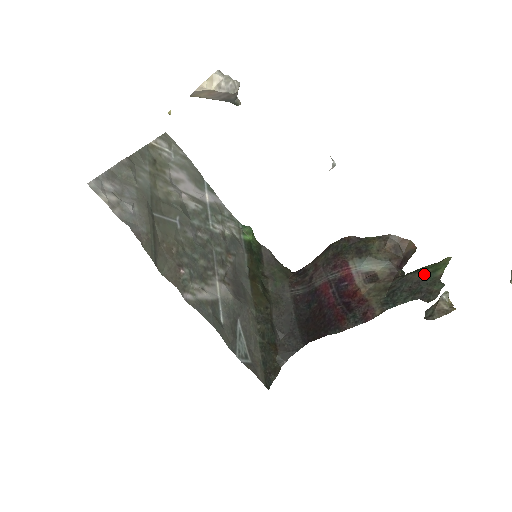
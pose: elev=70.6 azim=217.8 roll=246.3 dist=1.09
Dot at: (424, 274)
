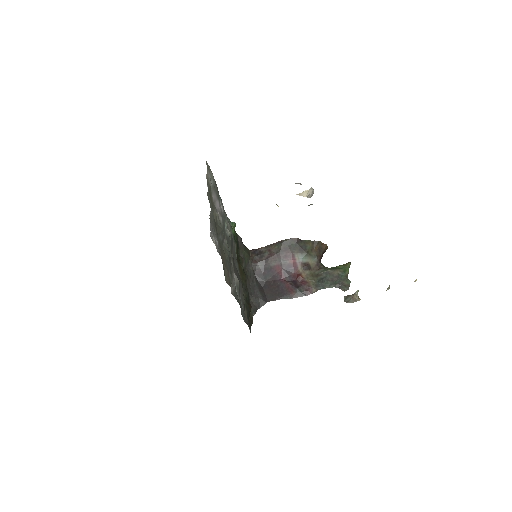
Dot at: (340, 272)
